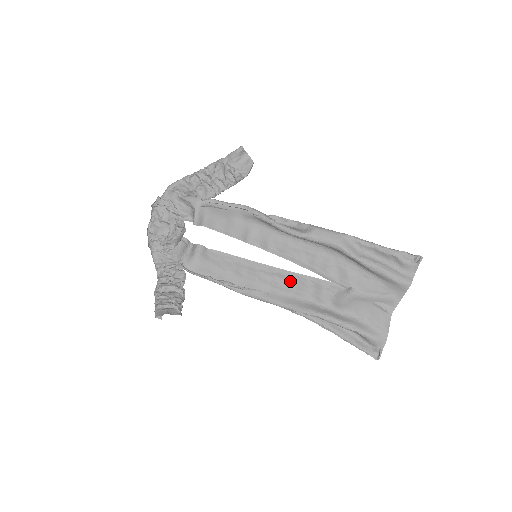
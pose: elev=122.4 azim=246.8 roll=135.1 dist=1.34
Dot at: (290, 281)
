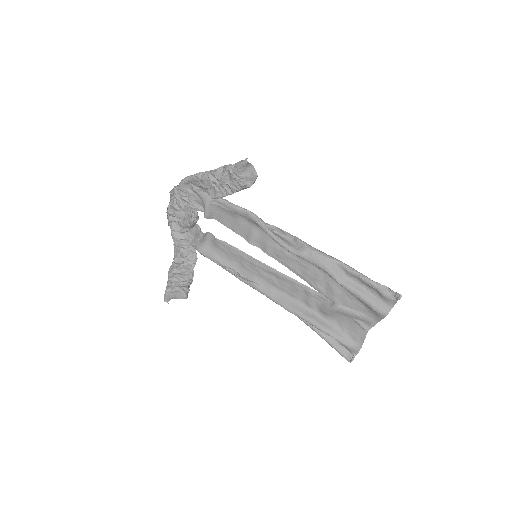
Dot at: (284, 282)
